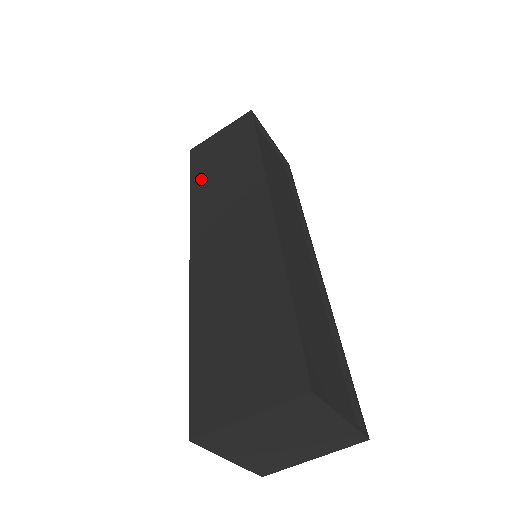
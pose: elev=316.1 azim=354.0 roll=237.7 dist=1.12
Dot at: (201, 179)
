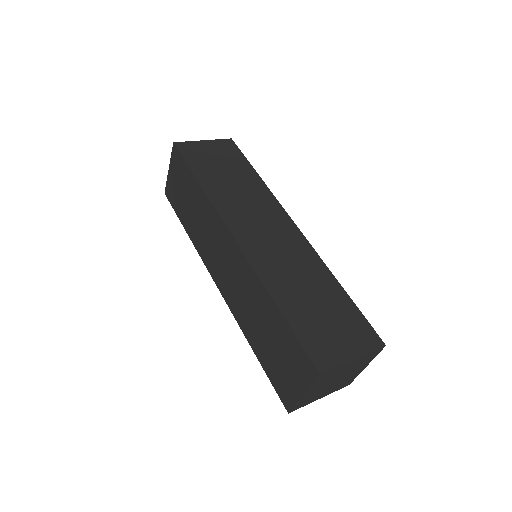
Dot at: (208, 178)
